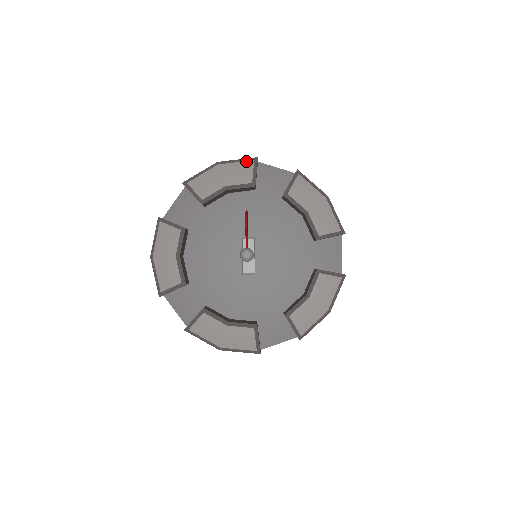
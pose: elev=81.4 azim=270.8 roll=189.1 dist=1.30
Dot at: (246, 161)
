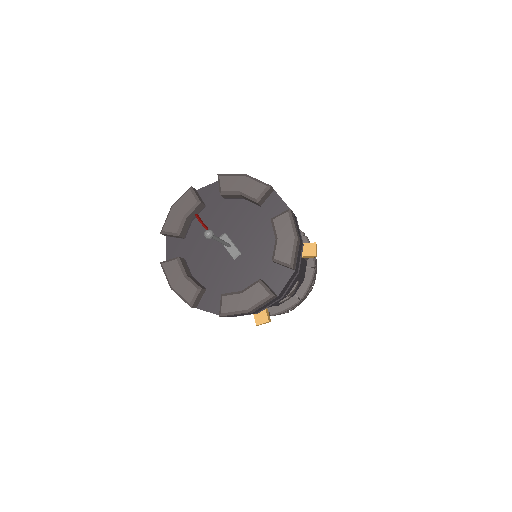
Dot at: (186, 193)
